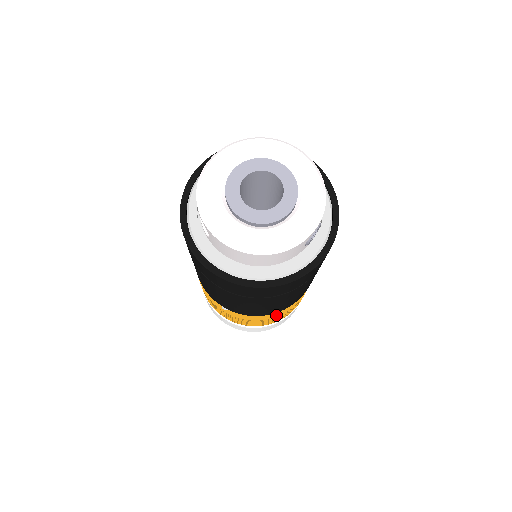
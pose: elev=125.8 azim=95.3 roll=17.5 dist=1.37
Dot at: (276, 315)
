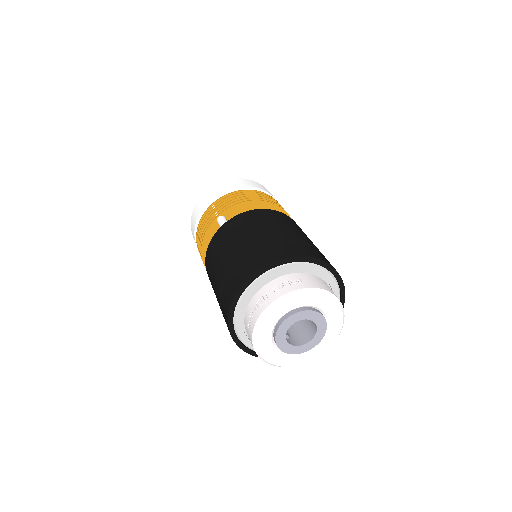
Dot at: occluded
